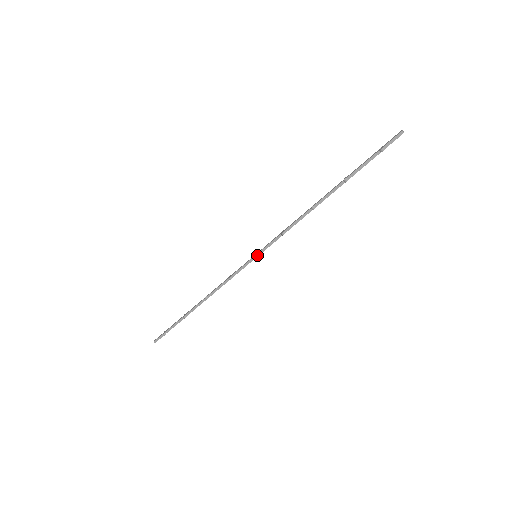
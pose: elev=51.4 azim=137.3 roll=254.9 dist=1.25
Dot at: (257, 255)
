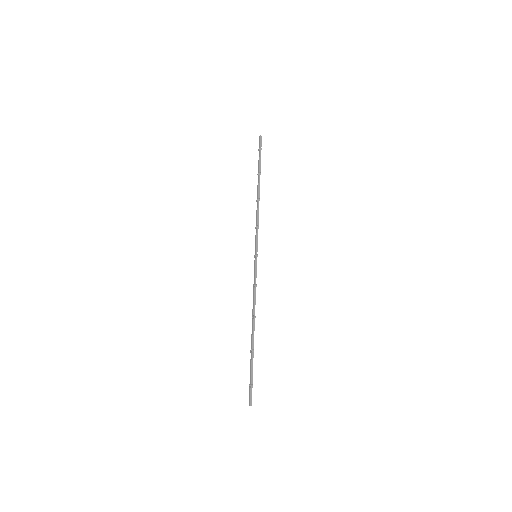
Dot at: (256, 254)
